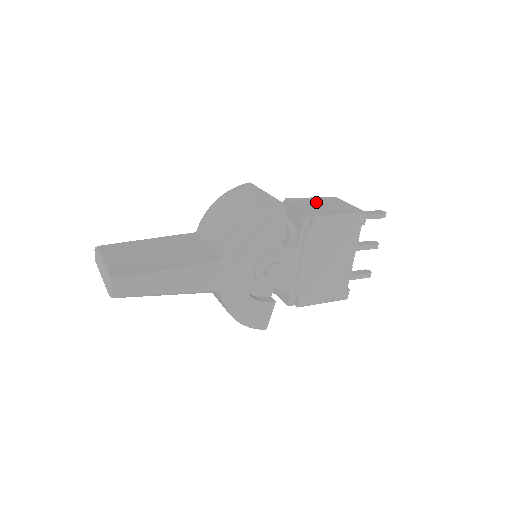
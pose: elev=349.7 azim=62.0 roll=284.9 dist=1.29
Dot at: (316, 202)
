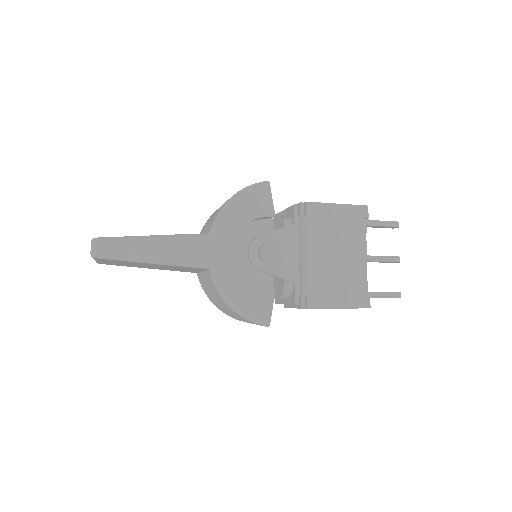
Dot at: occluded
